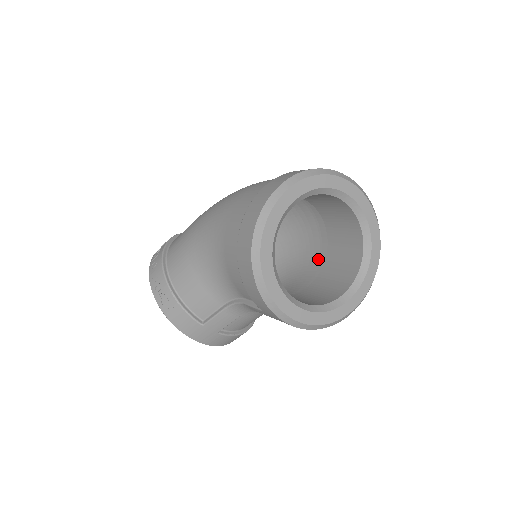
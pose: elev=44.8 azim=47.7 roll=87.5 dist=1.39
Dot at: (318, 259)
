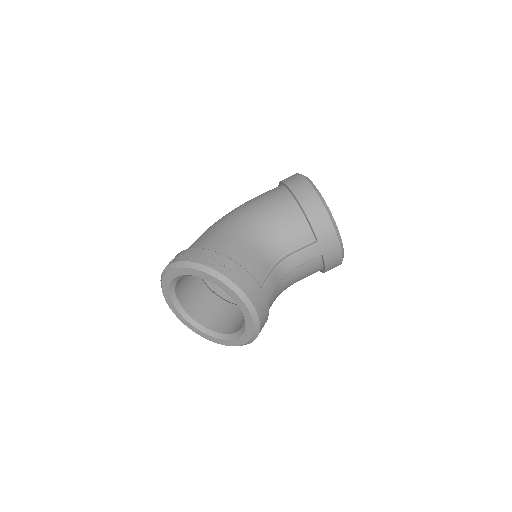
Dot at: occluded
